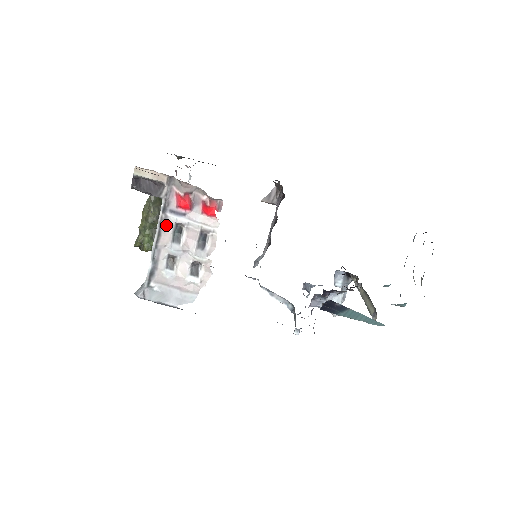
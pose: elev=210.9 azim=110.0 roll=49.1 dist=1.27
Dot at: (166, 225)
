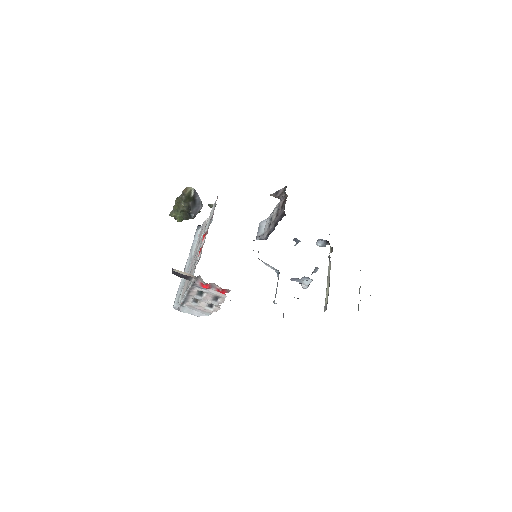
Dot at: (193, 290)
